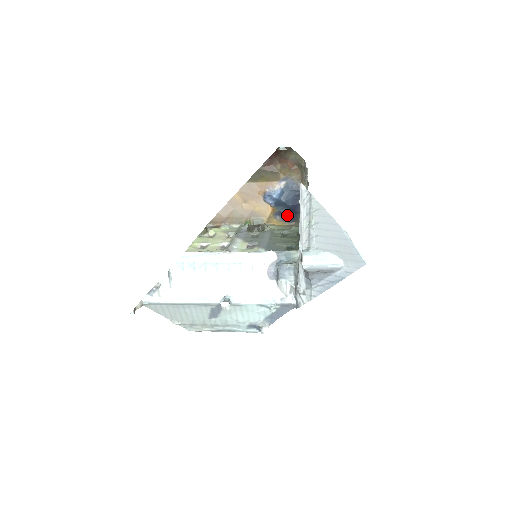
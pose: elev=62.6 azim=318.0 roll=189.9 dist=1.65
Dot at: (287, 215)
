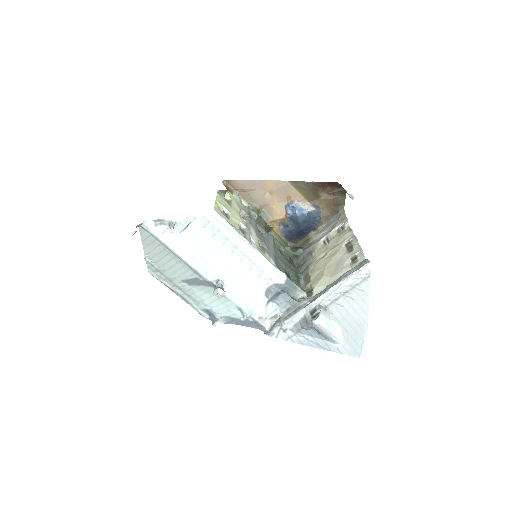
Dot at: (290, 232)
